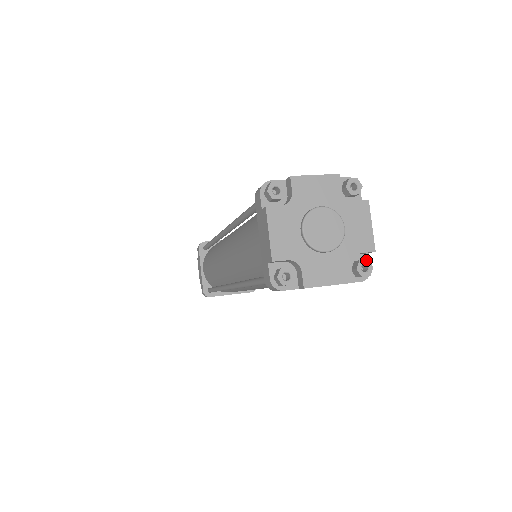
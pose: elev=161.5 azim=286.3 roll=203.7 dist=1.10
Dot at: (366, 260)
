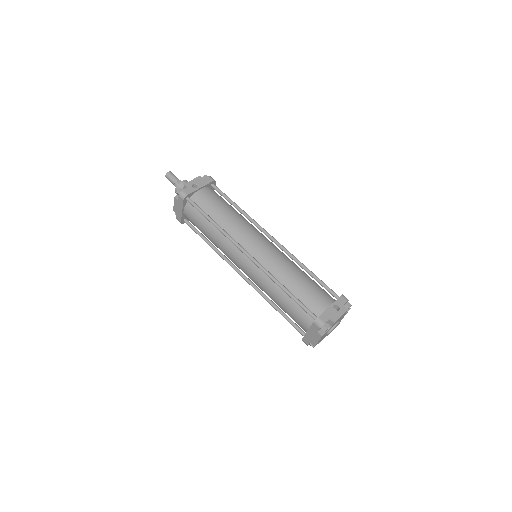
Dot at: occluded
